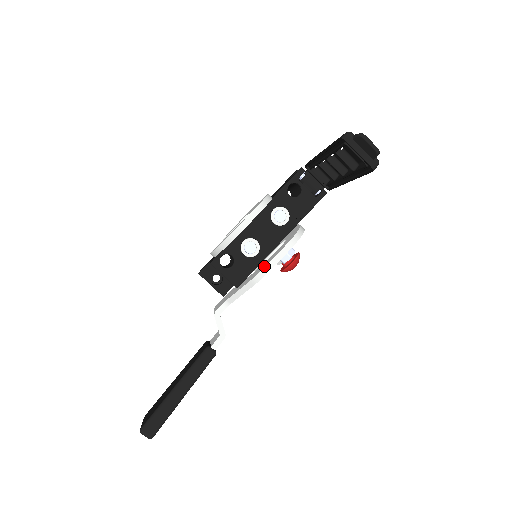
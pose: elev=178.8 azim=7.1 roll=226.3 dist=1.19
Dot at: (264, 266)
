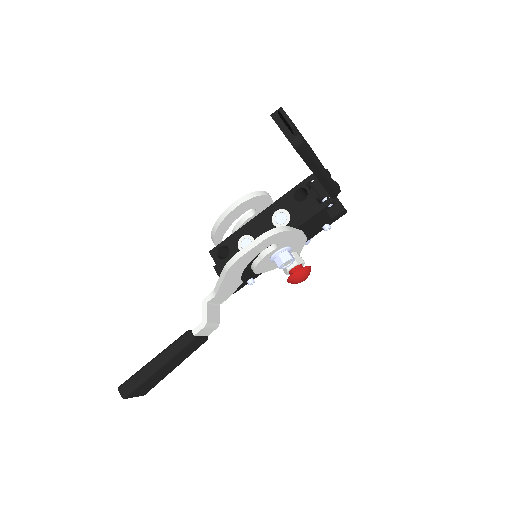
Dot at: (236, 256)
